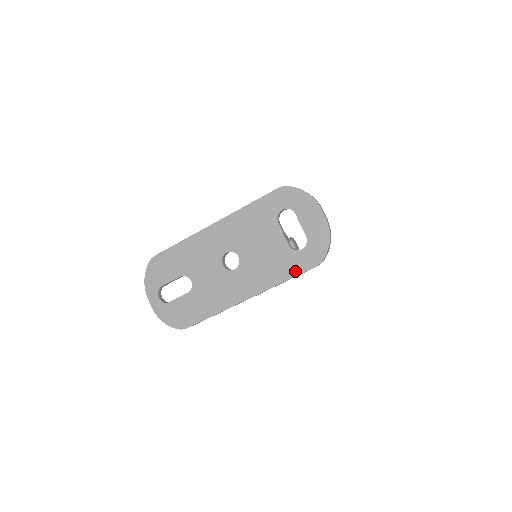
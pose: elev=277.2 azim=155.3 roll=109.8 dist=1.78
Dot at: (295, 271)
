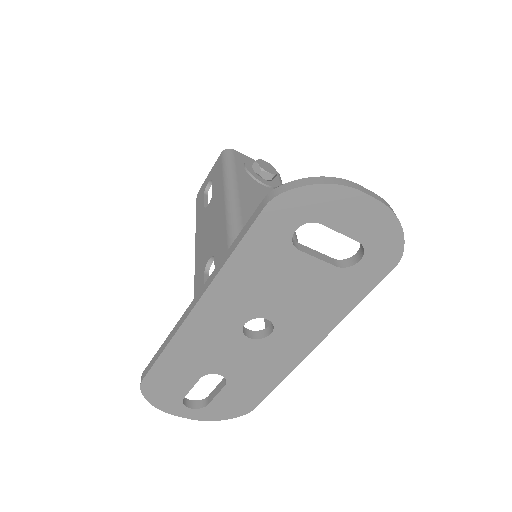
Dot at: (365, 288)
